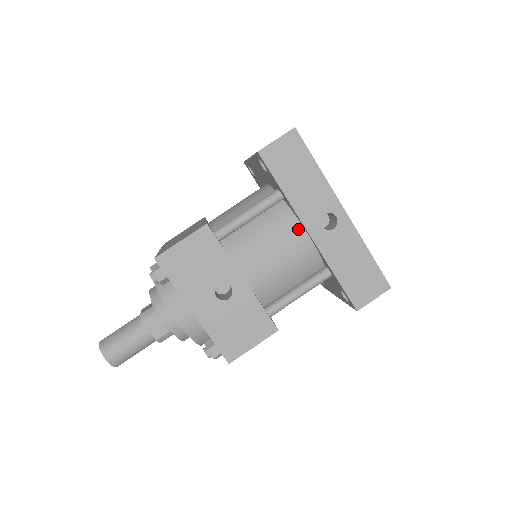
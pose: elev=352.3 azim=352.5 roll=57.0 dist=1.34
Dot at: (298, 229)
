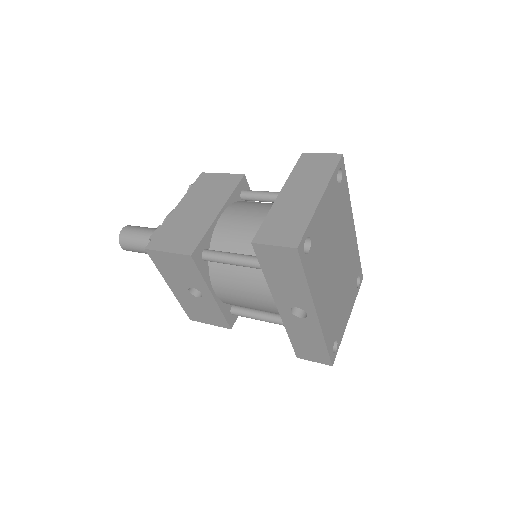
Dot at: (272, 297)
